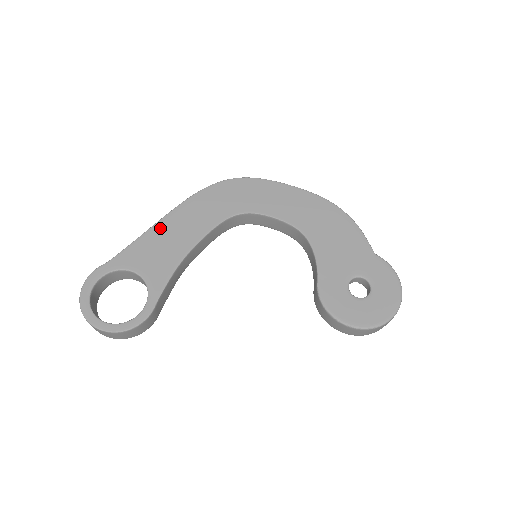
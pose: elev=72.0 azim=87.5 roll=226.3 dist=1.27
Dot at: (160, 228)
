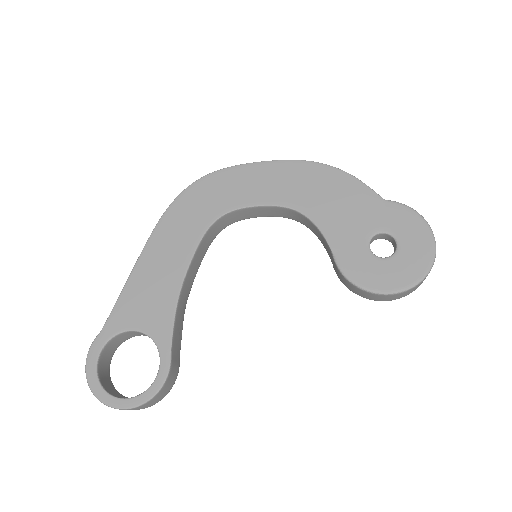
Dot at: (141, 270)
